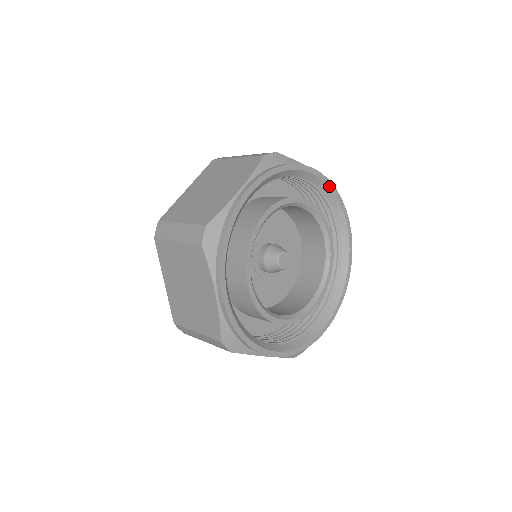
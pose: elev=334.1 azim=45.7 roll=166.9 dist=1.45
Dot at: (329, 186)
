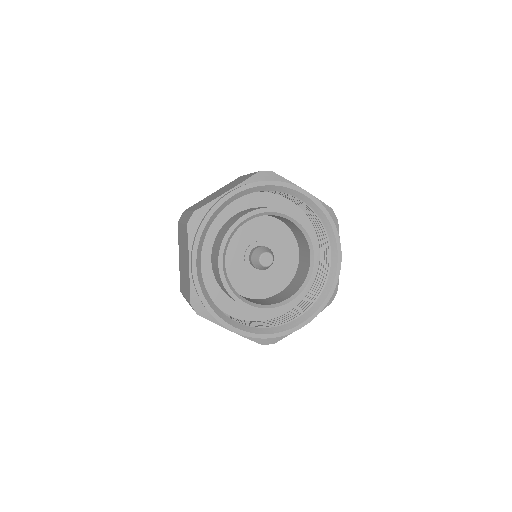
Dot at: (320, 208)
